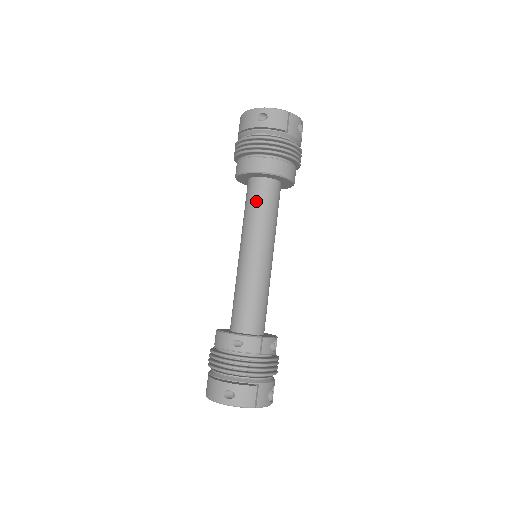
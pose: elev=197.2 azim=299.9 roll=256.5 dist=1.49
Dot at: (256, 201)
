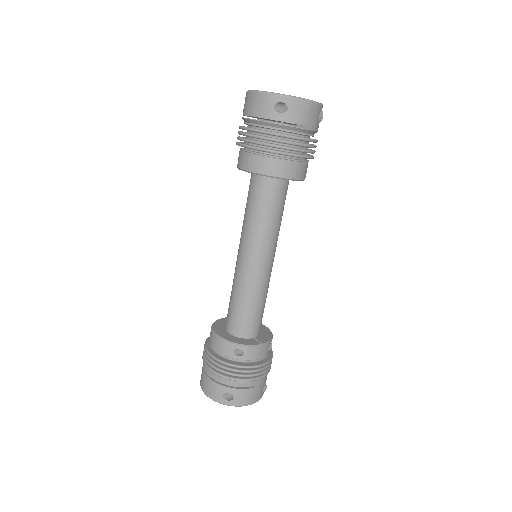
Dot at: (263, 204)
